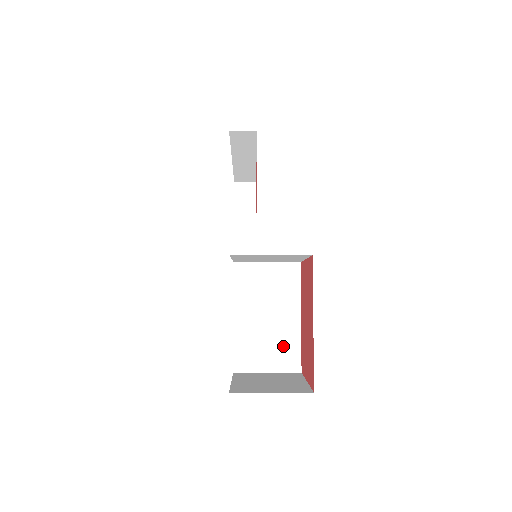
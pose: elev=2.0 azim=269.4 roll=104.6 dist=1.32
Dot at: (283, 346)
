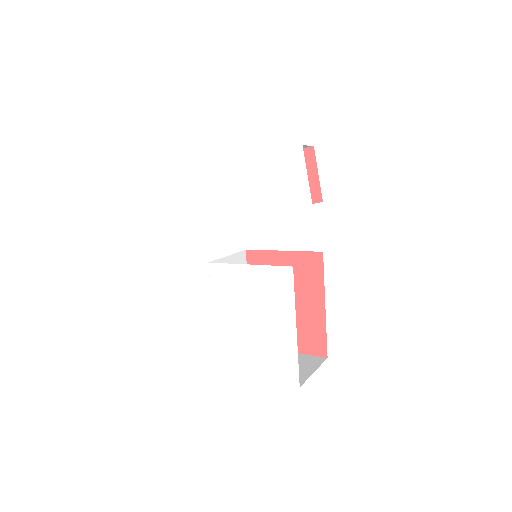
Dot at: occluded
